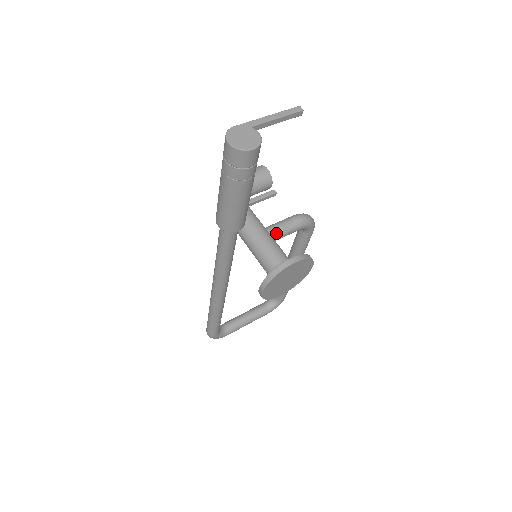
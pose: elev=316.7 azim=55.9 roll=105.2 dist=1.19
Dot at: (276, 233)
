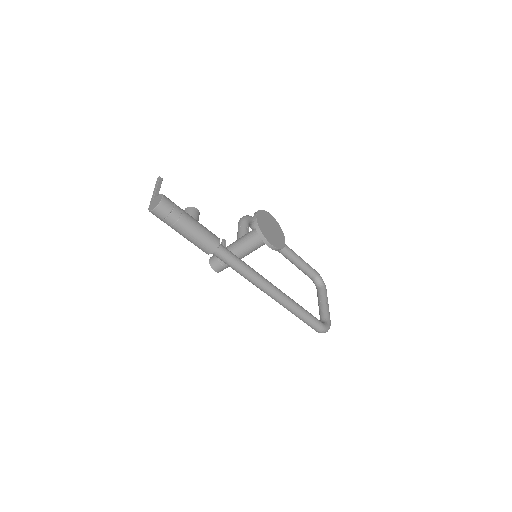
Dot at: (242, 235)
